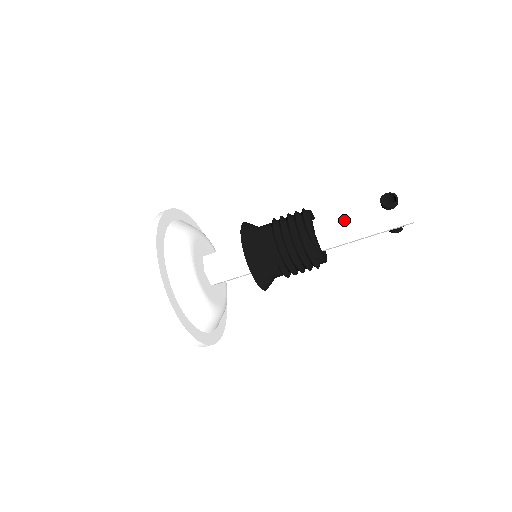
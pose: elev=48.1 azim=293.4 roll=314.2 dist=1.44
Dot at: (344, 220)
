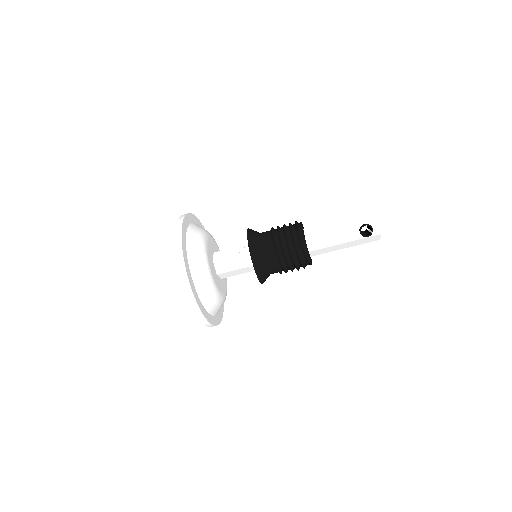
Dot at: (331, 241)
